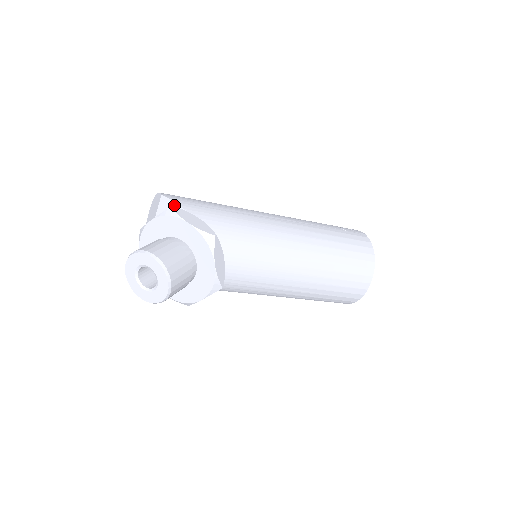
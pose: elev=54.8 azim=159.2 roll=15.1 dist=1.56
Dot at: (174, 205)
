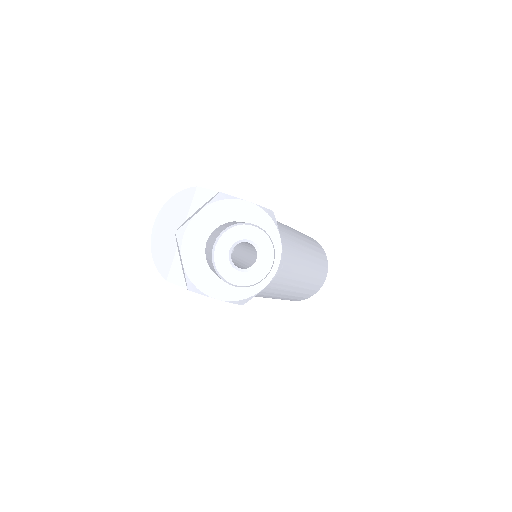
Dot at: (214, 195)
